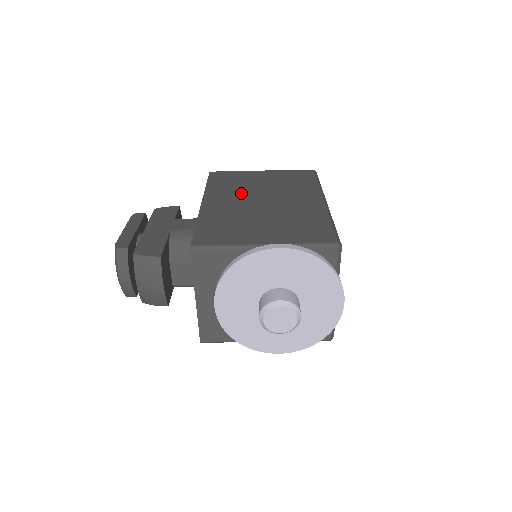
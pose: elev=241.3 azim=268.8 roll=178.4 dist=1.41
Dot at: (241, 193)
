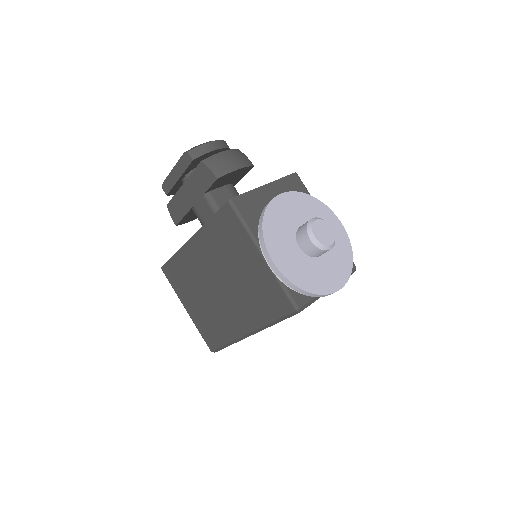
Dot at: occluded
